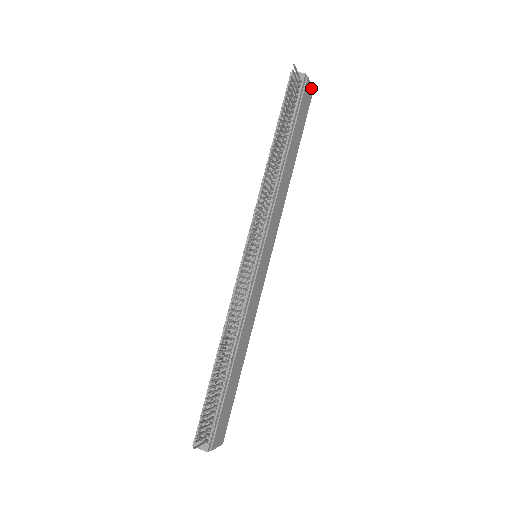
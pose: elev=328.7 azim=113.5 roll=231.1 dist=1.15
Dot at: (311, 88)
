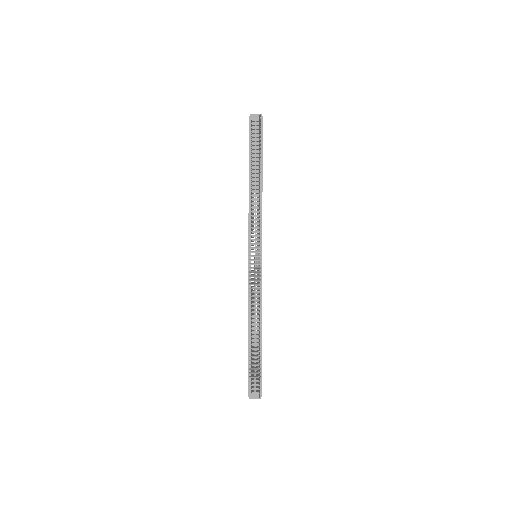
Dot at: occluded
